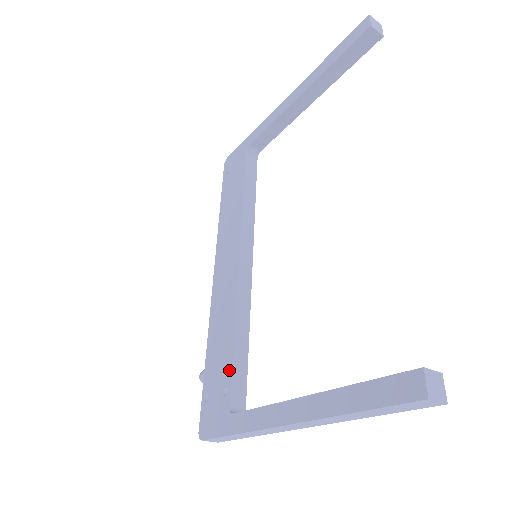
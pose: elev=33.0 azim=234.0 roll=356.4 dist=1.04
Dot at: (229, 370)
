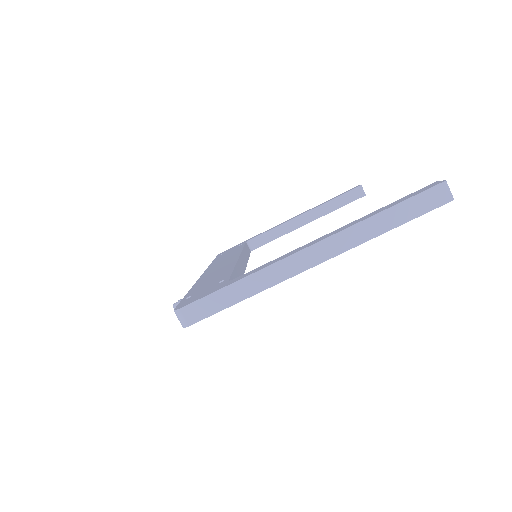
Dot at: (227, 275)
